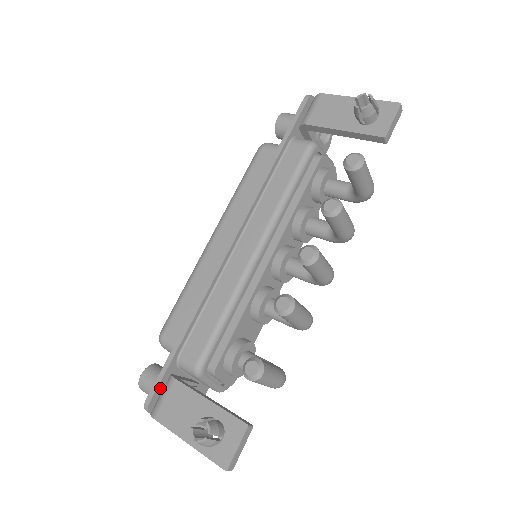
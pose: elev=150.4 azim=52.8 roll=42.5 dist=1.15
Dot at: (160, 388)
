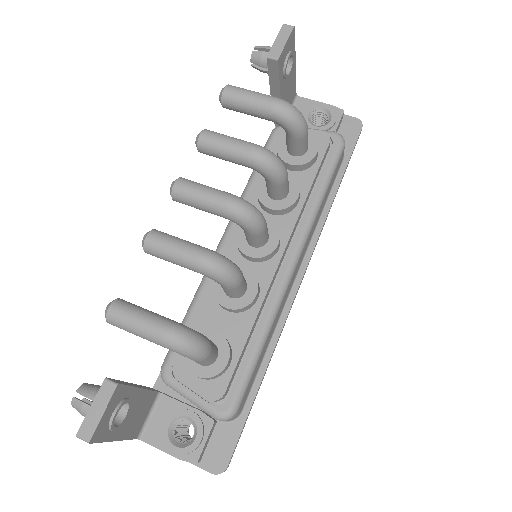
Dot at: occluded
